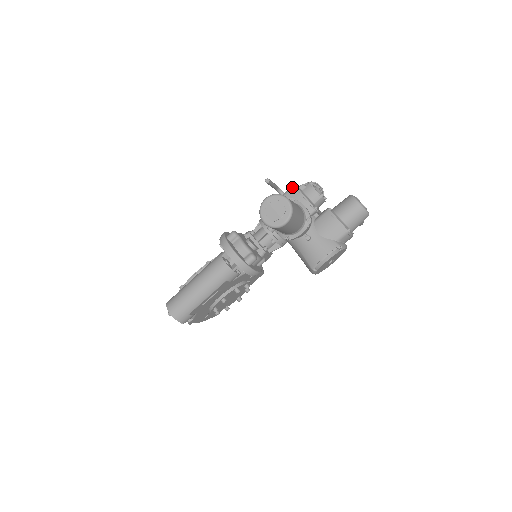
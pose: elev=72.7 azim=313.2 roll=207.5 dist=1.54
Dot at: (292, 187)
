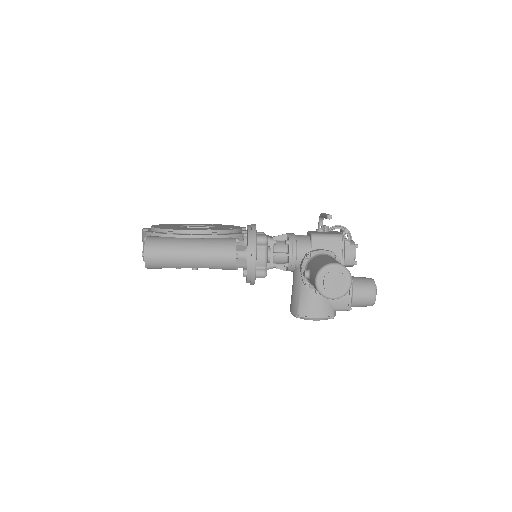
Dot at: (341, 236)
